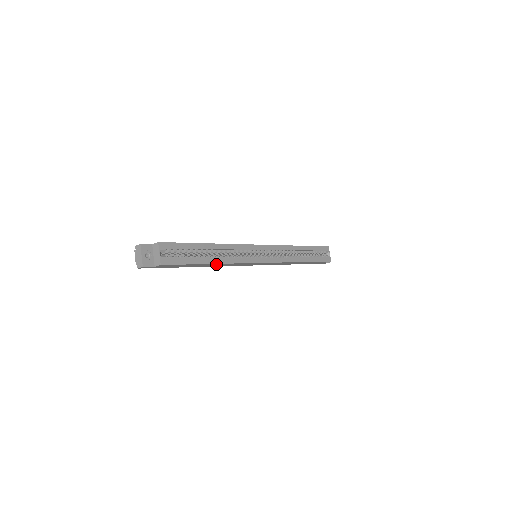
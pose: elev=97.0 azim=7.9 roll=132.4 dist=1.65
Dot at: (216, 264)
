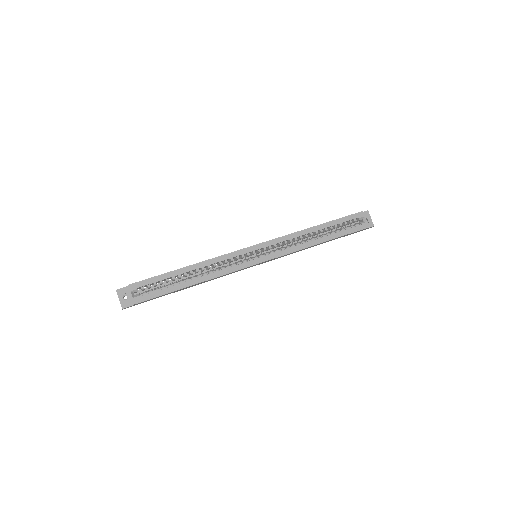
Dot at: occluded
